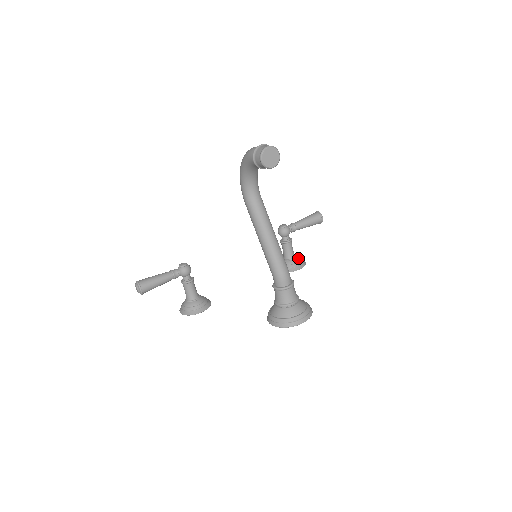
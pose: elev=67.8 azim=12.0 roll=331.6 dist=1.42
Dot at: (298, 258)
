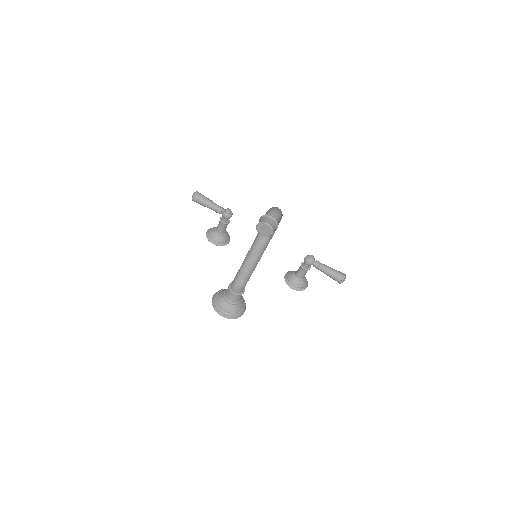
Dot at: (302, 283)
